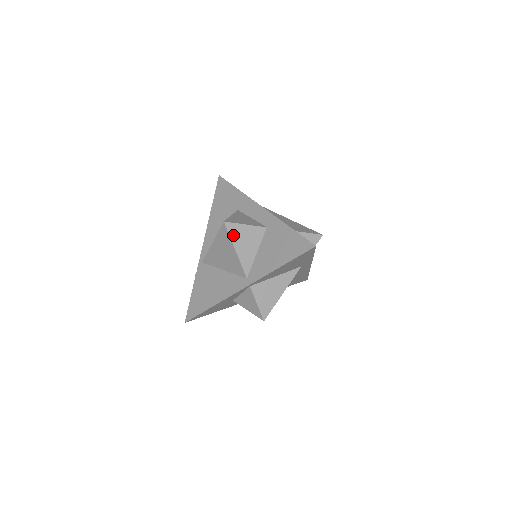
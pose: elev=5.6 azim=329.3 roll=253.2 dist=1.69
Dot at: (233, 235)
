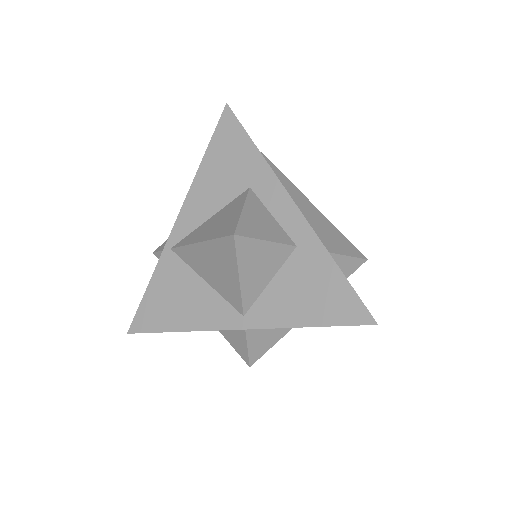
Dot at: (242, 256)
